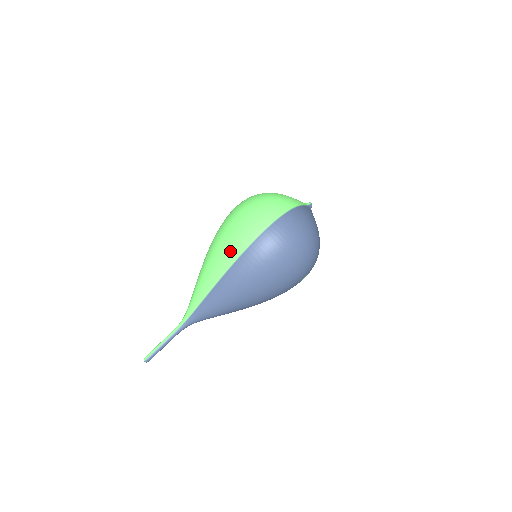
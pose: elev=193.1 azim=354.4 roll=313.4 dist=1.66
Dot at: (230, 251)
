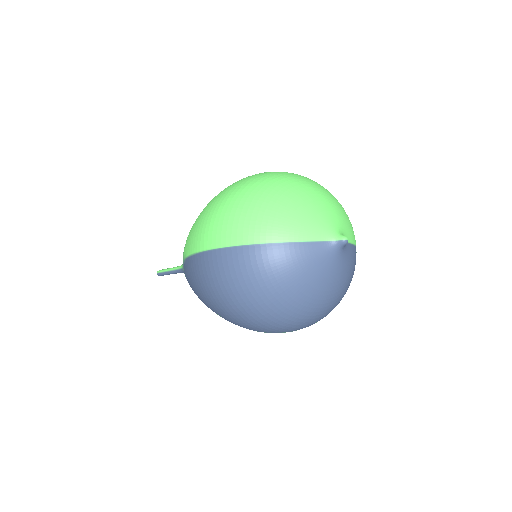
Dot at: (187, 241)
